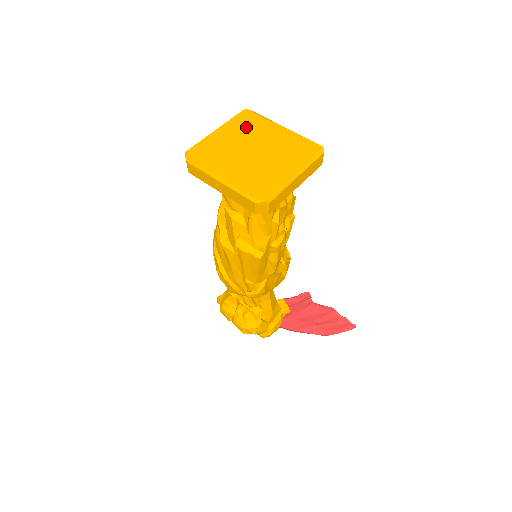
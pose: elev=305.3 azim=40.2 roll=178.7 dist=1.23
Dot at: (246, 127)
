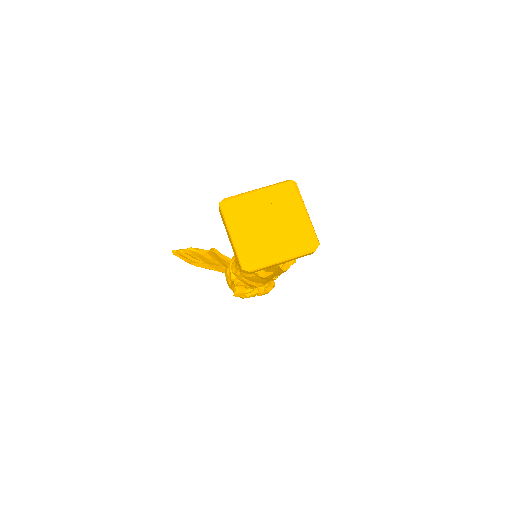
Dot at: (242, 214)
